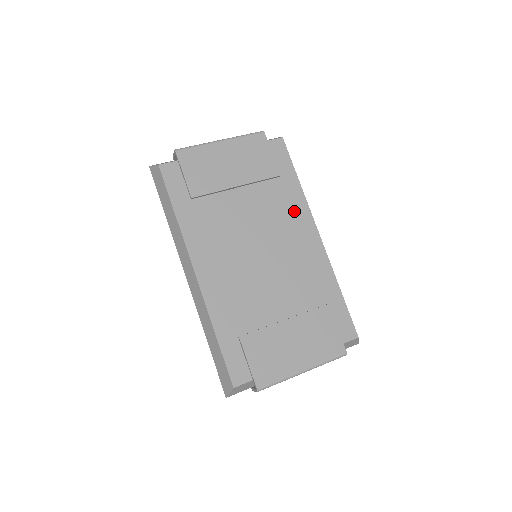
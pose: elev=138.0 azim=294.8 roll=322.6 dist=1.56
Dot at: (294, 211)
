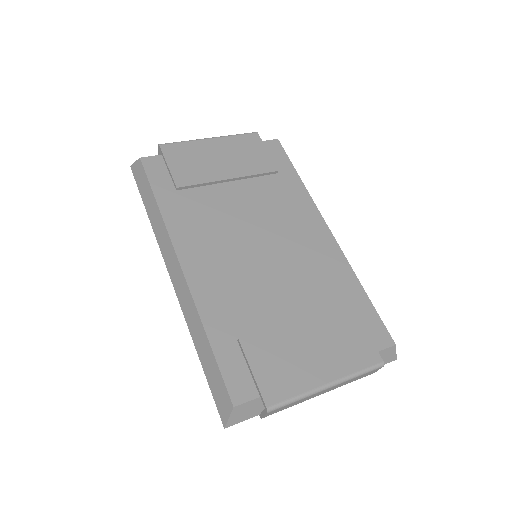
Dot at: (297, 206)
